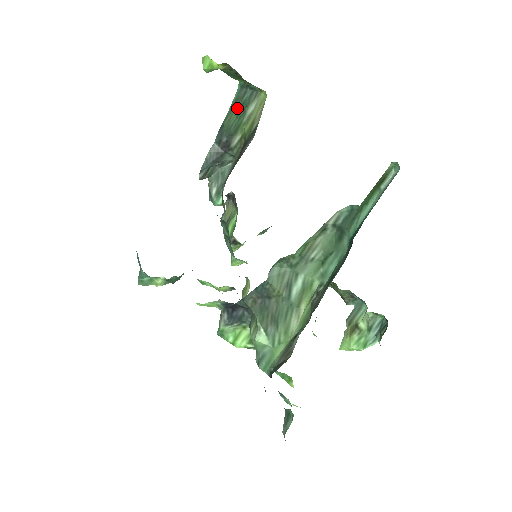
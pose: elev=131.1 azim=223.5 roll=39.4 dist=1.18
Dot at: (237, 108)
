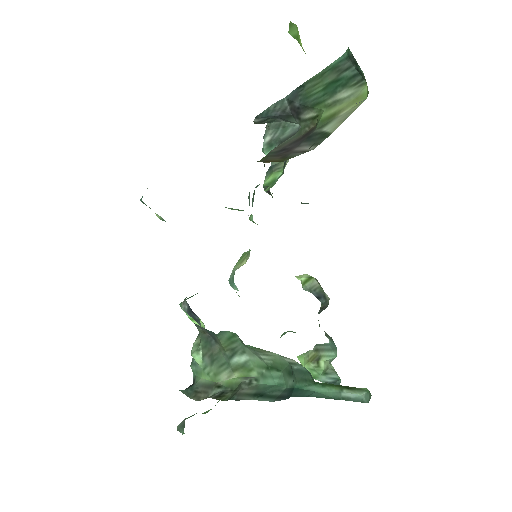
Dot at: (329, 79)
